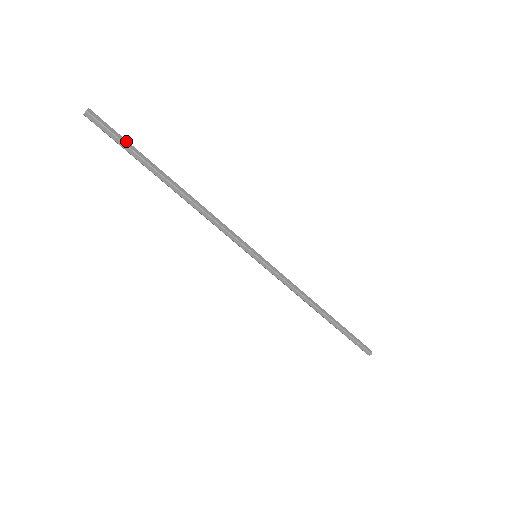
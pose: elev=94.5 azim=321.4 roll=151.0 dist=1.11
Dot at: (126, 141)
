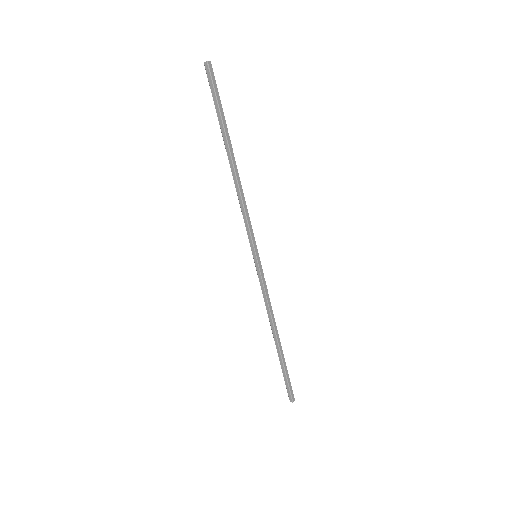
Dot at: (220, 102)
